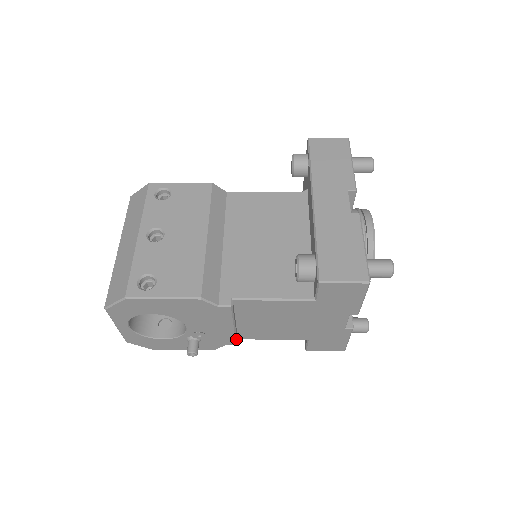
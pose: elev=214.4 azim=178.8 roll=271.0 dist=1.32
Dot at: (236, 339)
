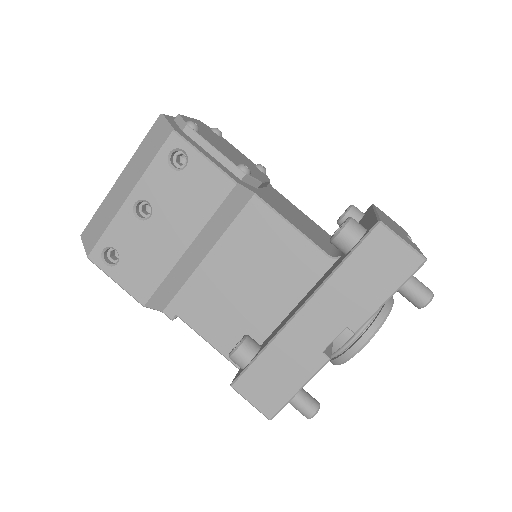
Dot at: occluded
